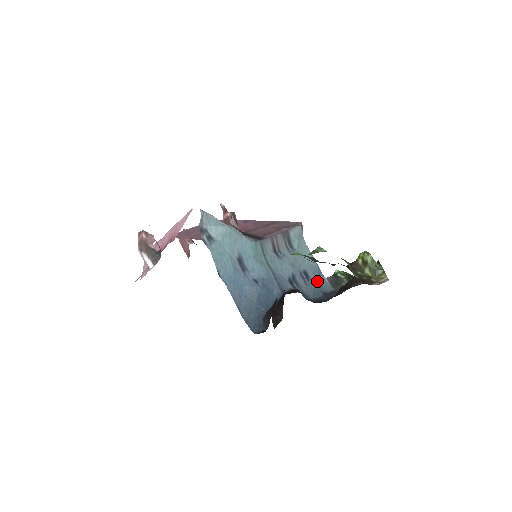
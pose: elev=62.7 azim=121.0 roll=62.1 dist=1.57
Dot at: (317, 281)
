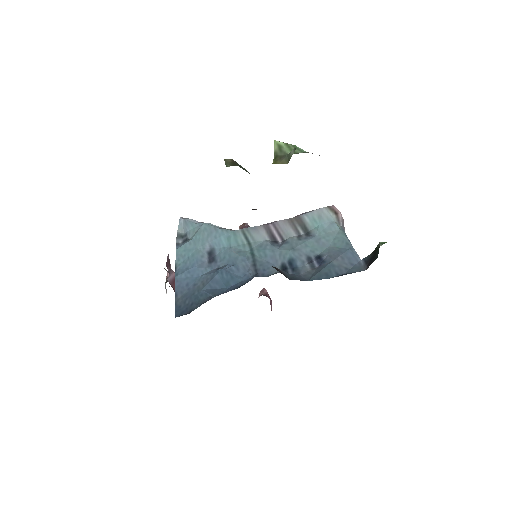
Dot at: (334, 262)
